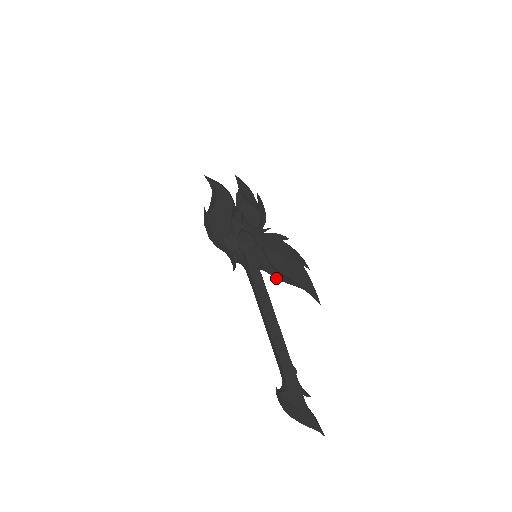
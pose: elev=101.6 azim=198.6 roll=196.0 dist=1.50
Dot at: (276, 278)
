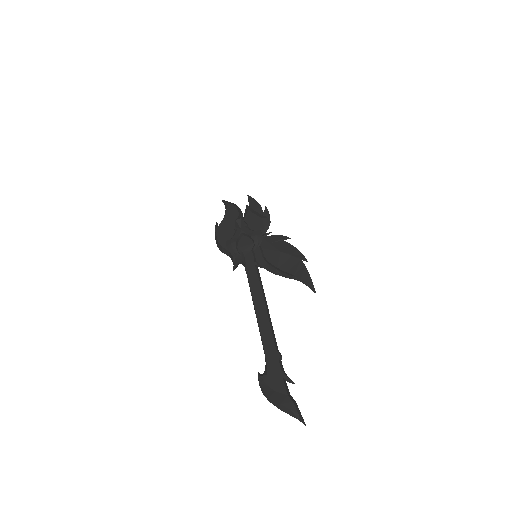
Dot at: (273, 273)
